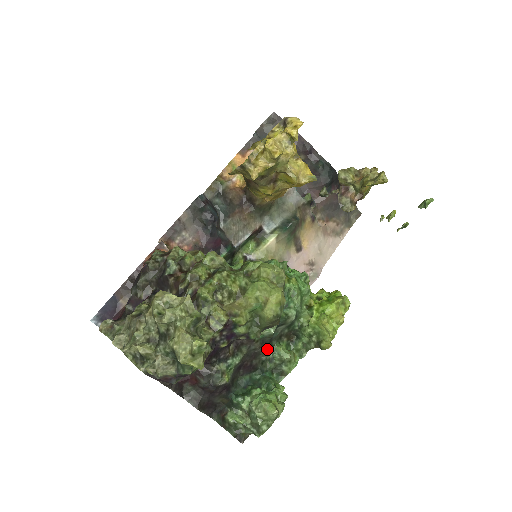
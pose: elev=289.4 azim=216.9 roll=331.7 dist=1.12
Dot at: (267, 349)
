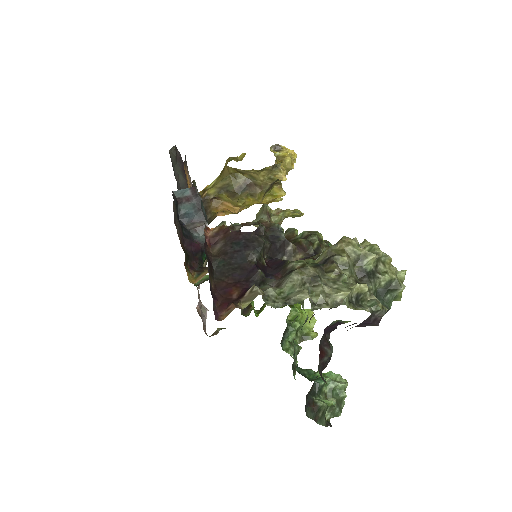
Dot at: occluded
